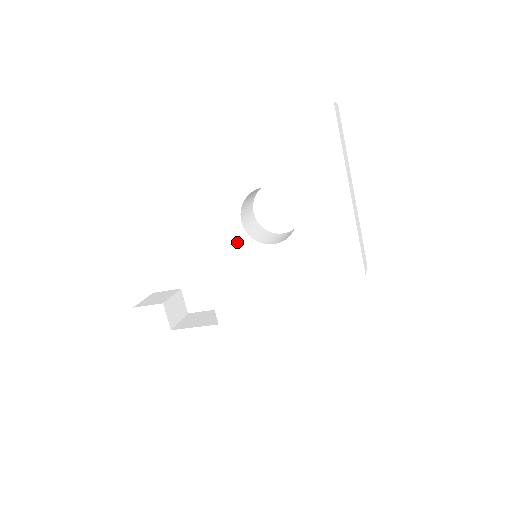
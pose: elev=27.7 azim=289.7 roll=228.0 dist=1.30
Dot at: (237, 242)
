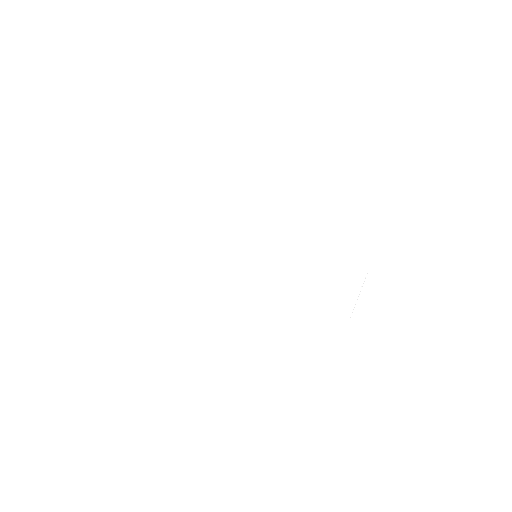
Dot at: occluded
